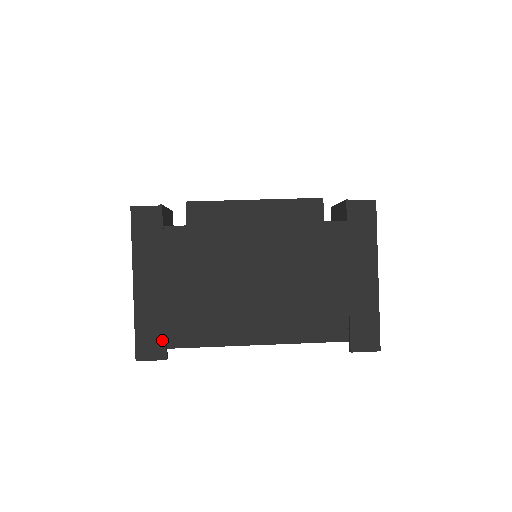
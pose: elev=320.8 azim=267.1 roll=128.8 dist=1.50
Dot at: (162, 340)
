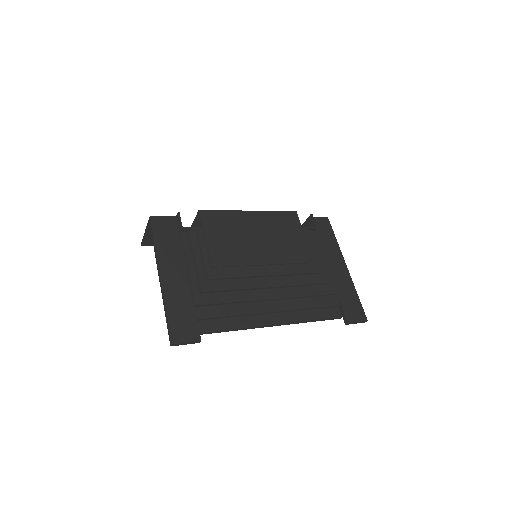
Dot at: (194, 323)
